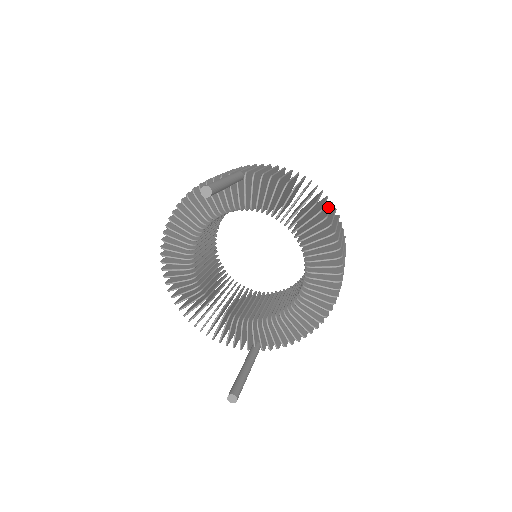
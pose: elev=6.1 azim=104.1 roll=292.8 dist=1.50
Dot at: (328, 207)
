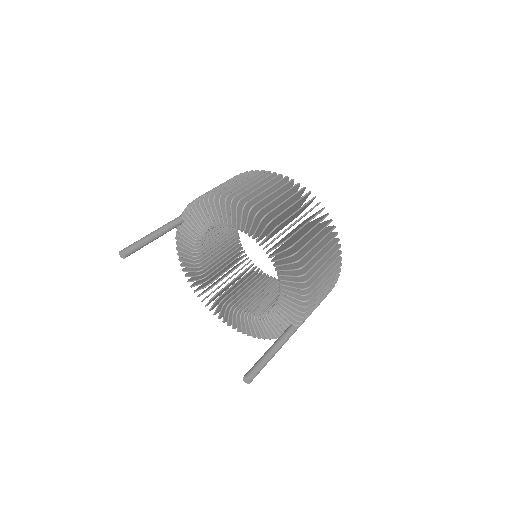
Dot at: (260, 182)
